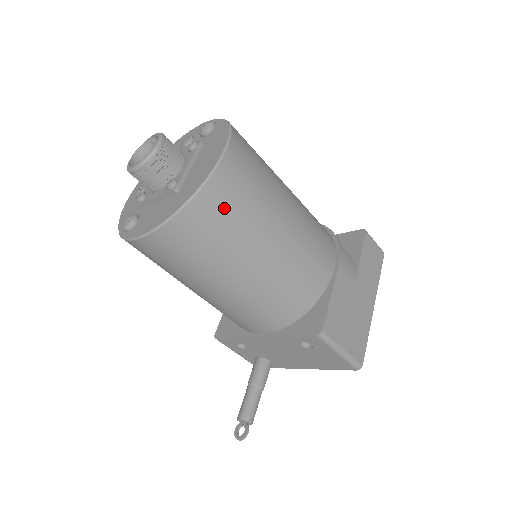
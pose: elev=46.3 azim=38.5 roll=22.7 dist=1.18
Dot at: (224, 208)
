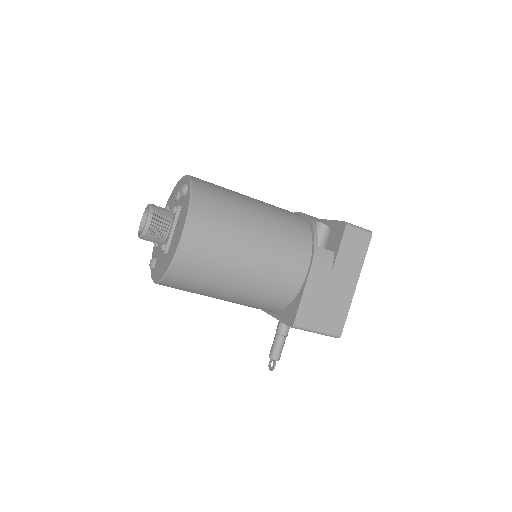
Dot at: (194, 267)
